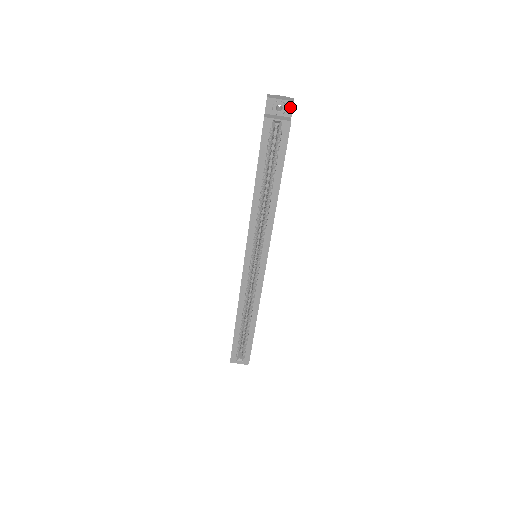
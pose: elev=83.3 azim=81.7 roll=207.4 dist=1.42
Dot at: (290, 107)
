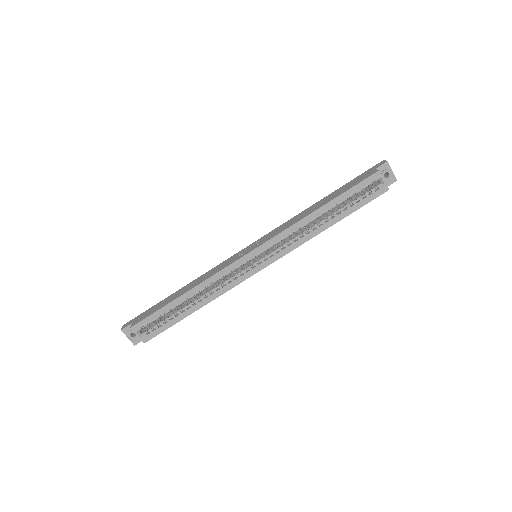
Dot at: (392, 181)
